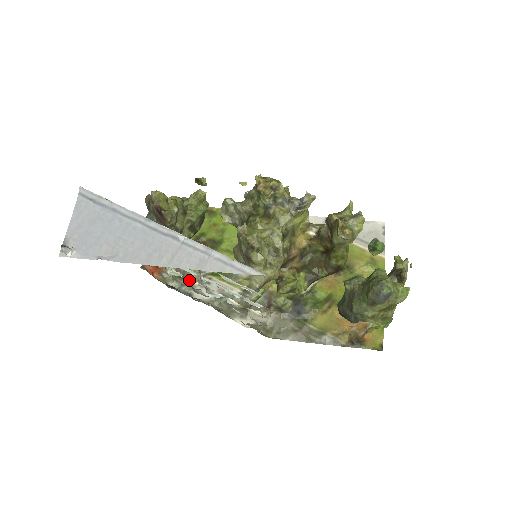
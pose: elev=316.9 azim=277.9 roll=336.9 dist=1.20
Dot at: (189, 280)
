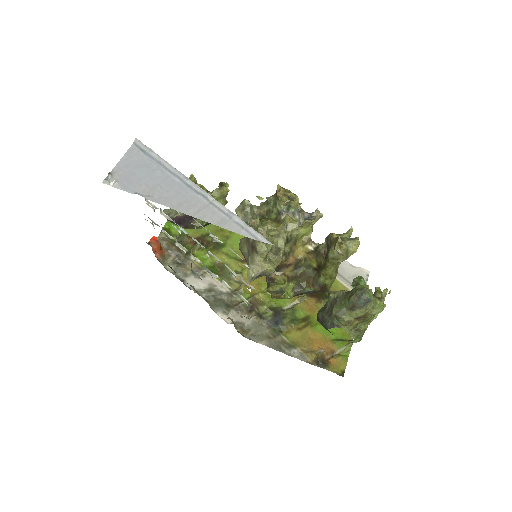
Dot at: (193, 256)
